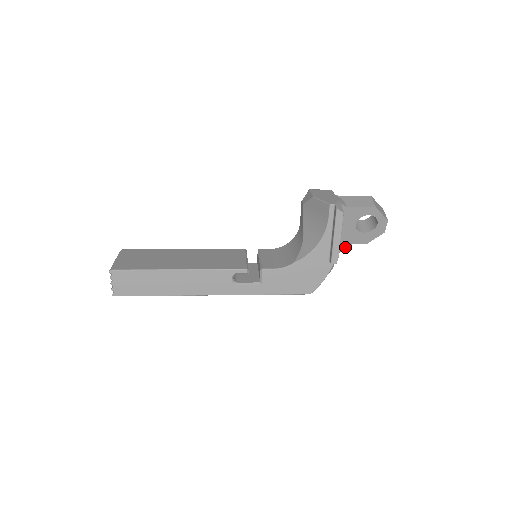
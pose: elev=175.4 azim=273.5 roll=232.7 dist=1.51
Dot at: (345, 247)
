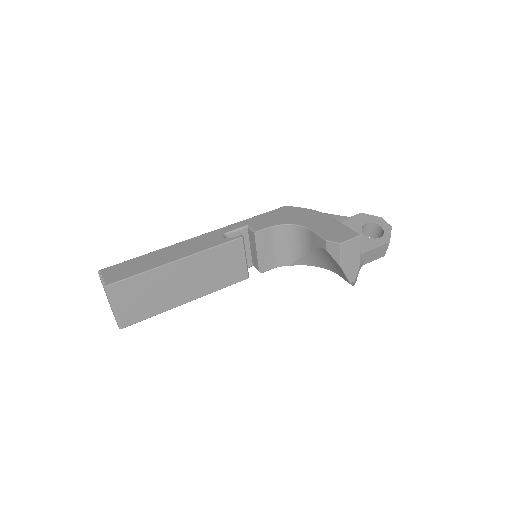
Dot at: occluded
